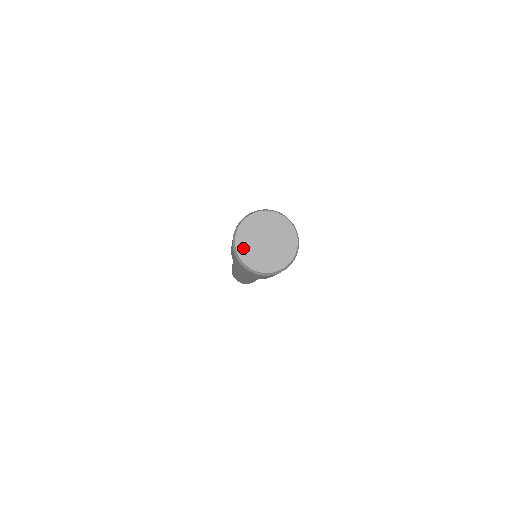
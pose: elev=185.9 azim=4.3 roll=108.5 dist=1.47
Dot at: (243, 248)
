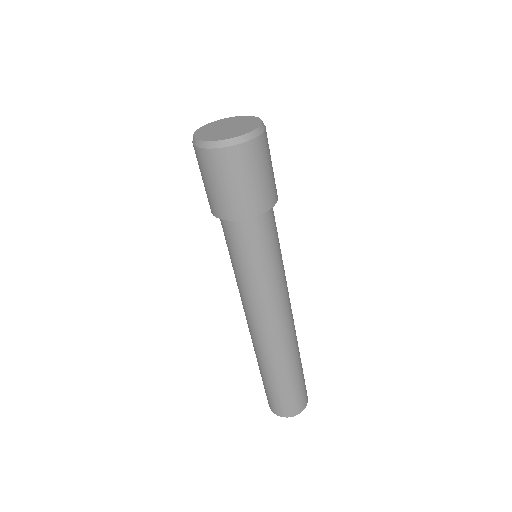
Dot at: (209, 126)
